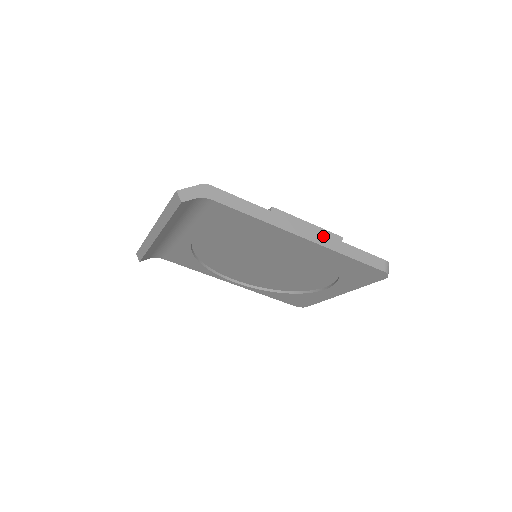
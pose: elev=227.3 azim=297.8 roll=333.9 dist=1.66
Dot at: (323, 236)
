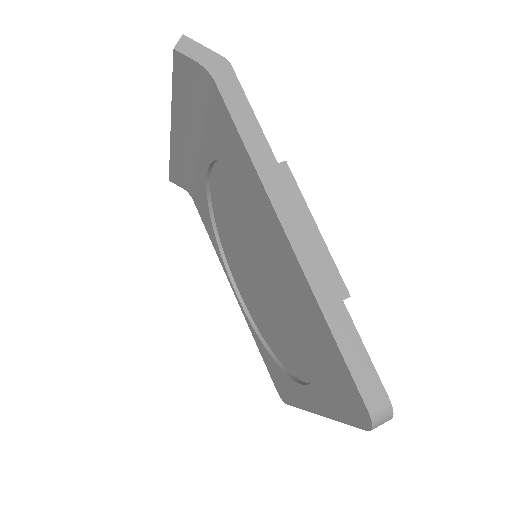
Dot at: (320, 263)
